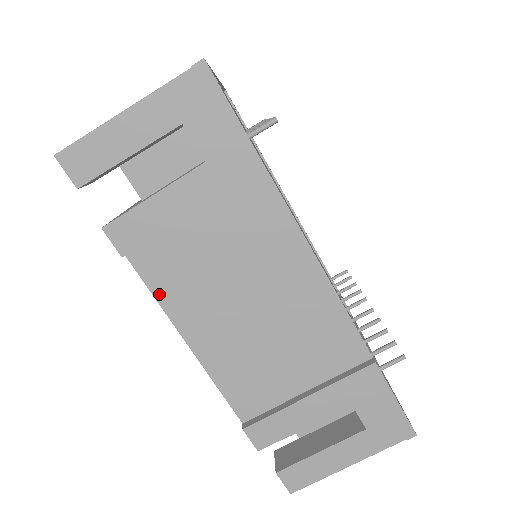
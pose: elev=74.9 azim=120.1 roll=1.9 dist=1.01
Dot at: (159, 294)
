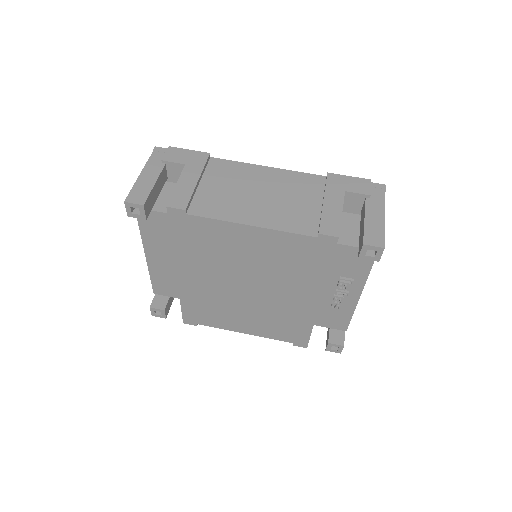
Dot at: (216, 217)
